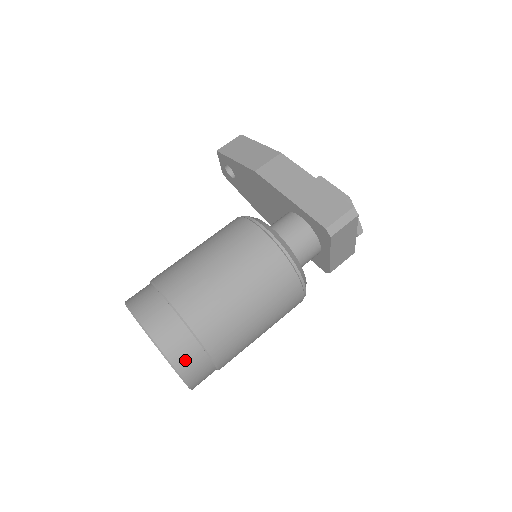
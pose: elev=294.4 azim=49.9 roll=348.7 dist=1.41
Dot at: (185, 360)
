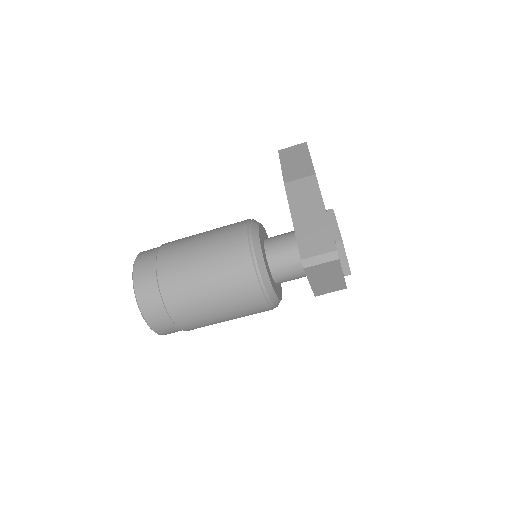
Dot at: (151, 313)
